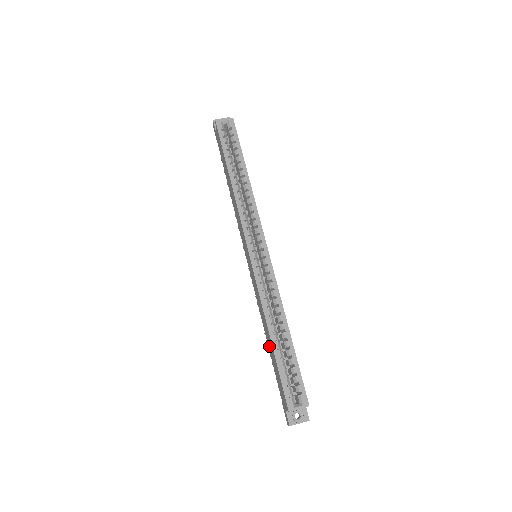
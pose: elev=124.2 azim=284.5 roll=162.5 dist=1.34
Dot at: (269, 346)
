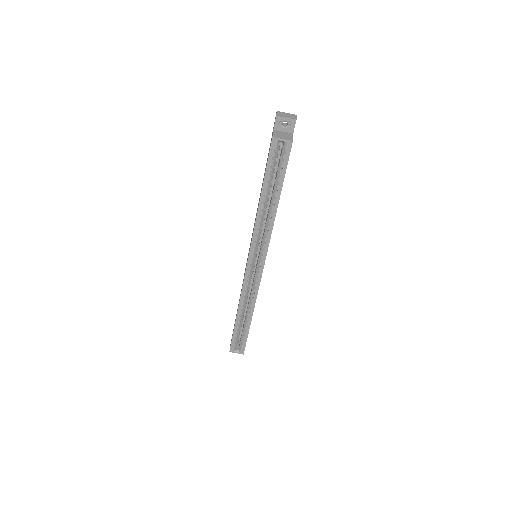
Dot at: (237, 309)
